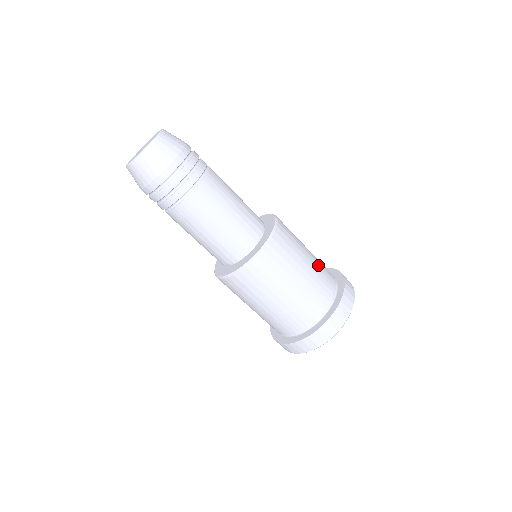
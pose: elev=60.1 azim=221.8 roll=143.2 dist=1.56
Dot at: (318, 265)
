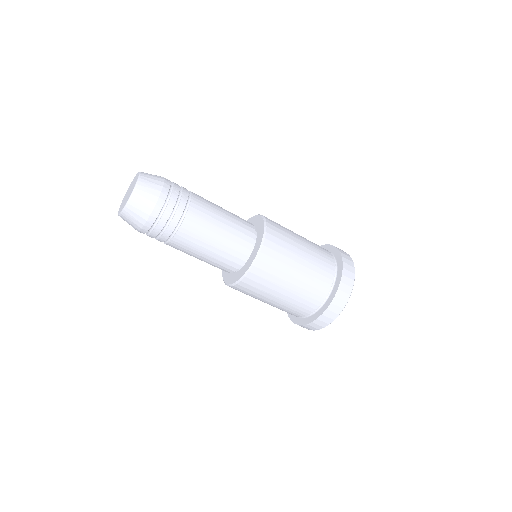
Dot at: (314, 253)
